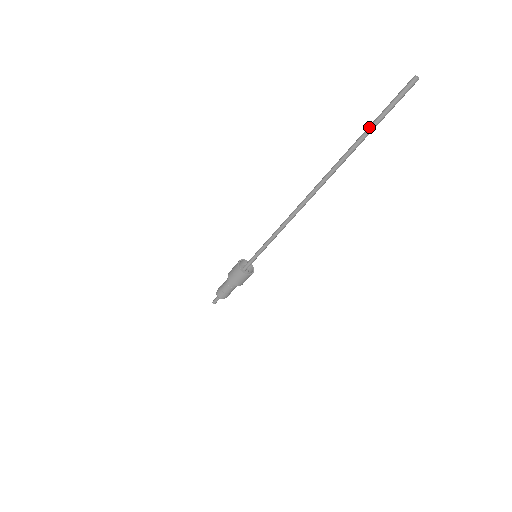
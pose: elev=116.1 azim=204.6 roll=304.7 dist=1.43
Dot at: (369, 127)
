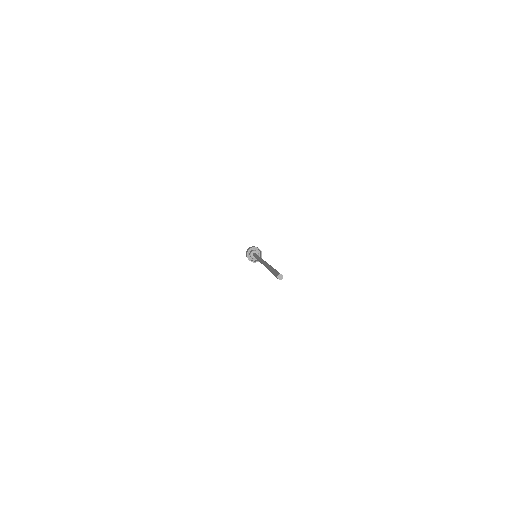
Dot at: (270, 269)
